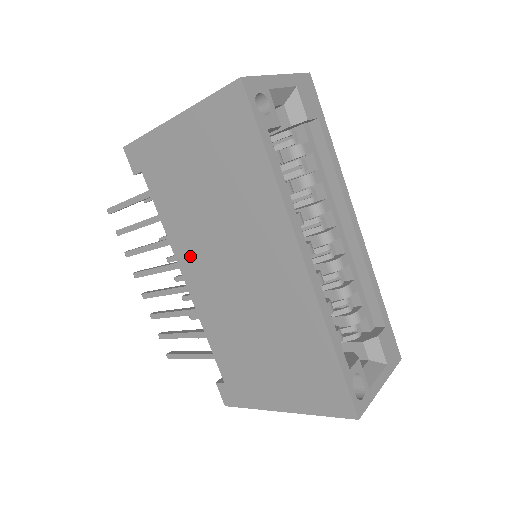
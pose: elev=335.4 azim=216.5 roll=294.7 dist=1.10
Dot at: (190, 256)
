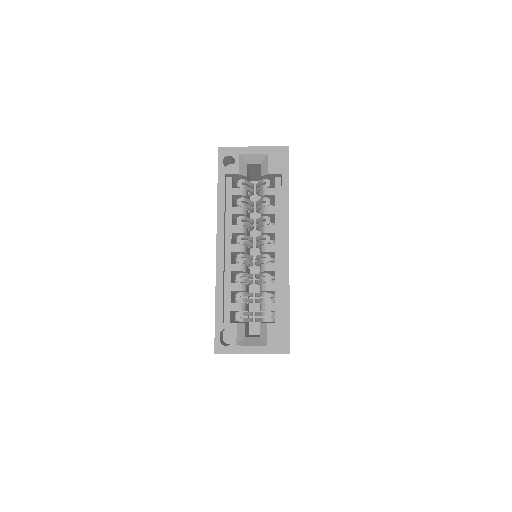
Dot at: occluded
